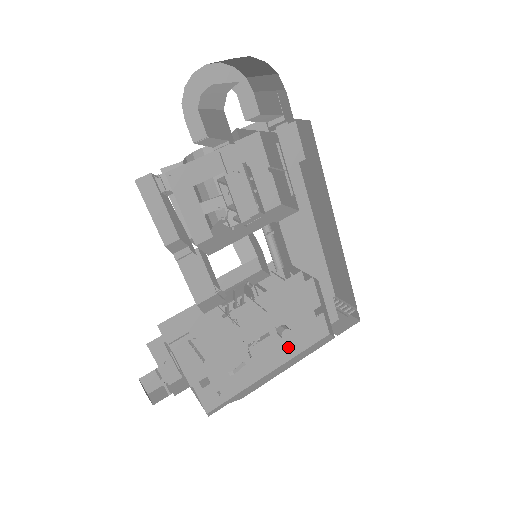
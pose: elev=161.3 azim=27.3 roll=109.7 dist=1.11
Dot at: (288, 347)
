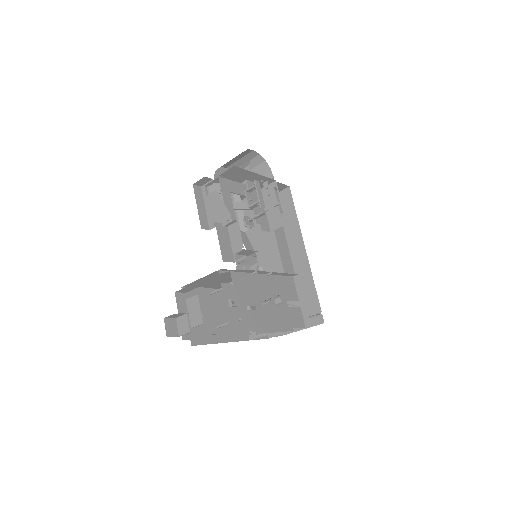
Dot at: (281, 317)
